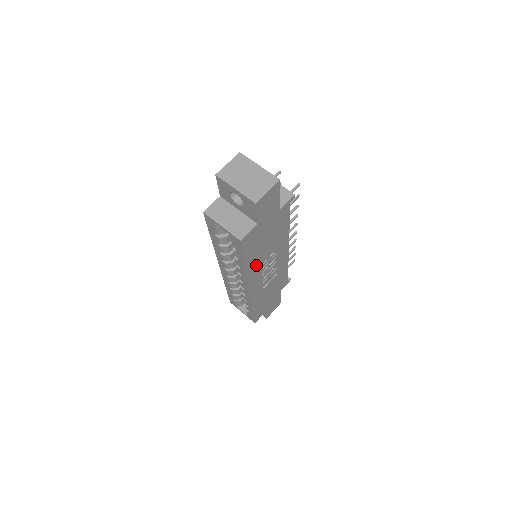
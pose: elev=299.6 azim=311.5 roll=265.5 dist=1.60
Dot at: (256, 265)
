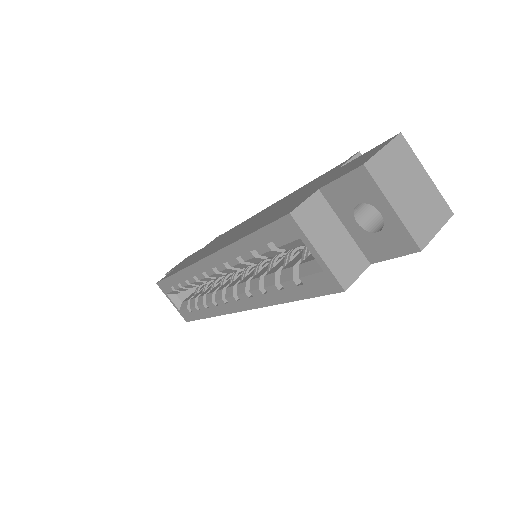
Dot at: occluded
